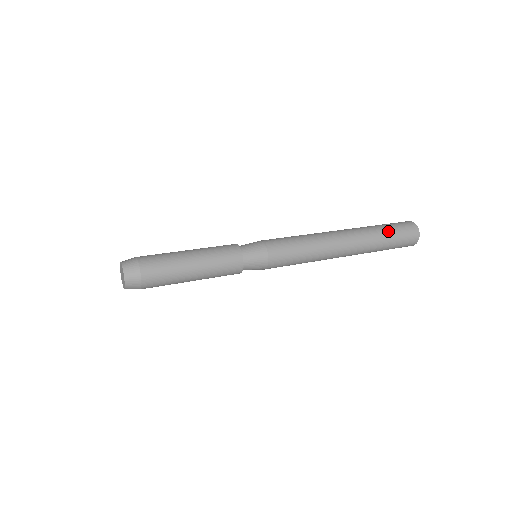
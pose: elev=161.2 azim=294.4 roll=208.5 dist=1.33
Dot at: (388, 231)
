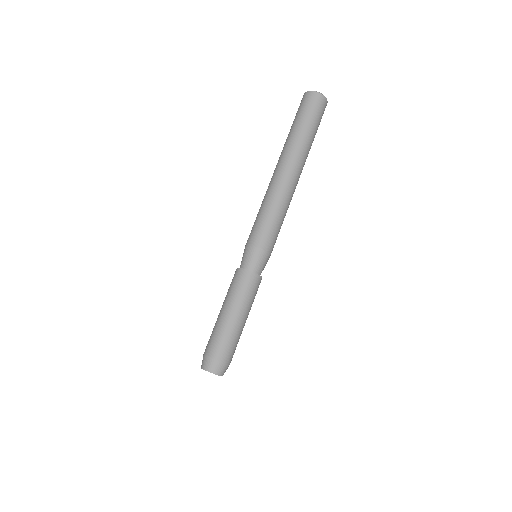
Dot at: occluded
